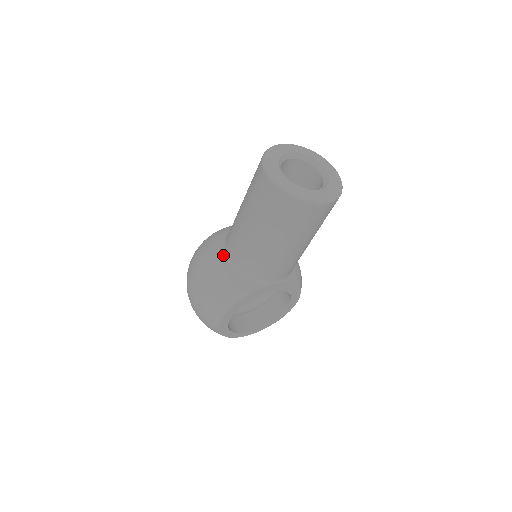
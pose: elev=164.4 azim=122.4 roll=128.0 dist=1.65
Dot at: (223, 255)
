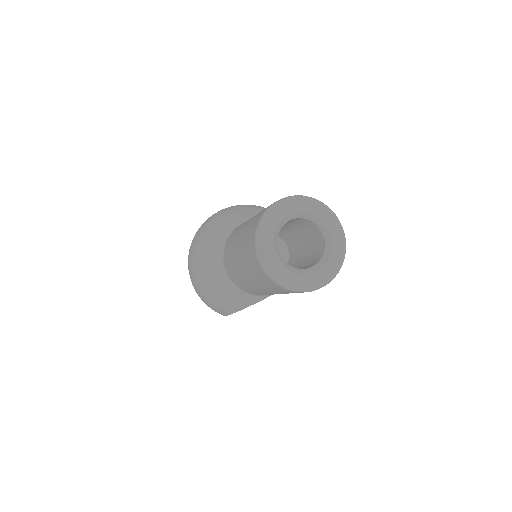
Dot at: (222, 270)
